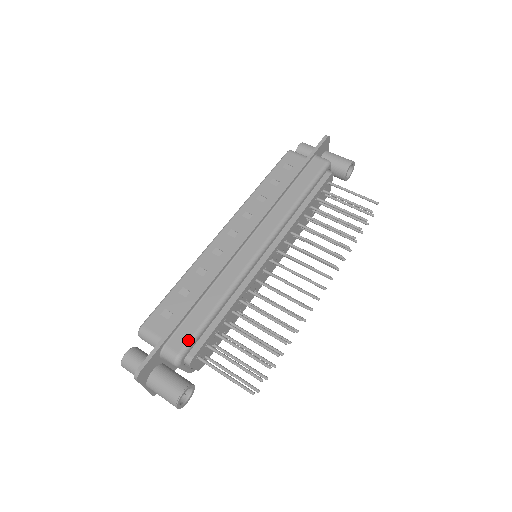
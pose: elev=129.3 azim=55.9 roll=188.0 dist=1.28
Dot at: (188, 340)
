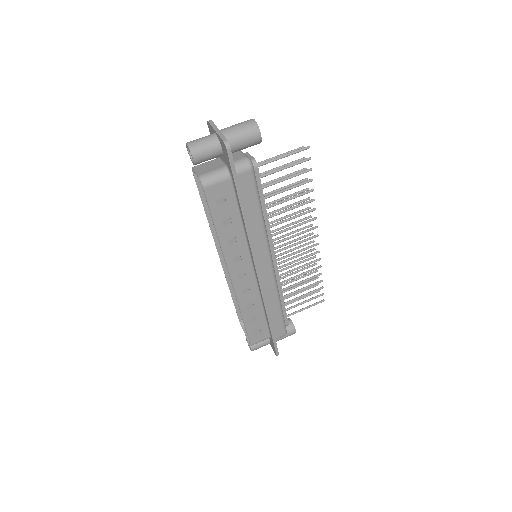
Dot at: (284, 328)
